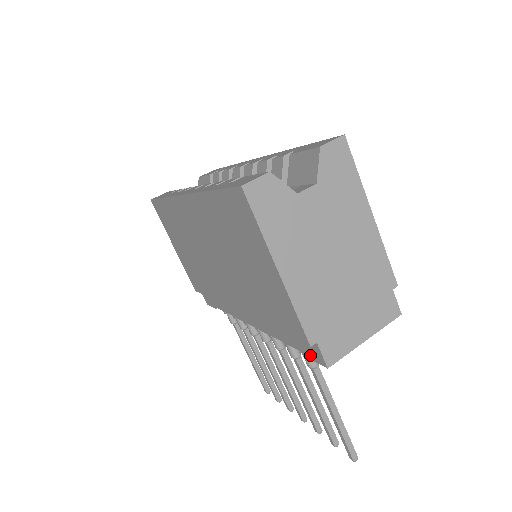
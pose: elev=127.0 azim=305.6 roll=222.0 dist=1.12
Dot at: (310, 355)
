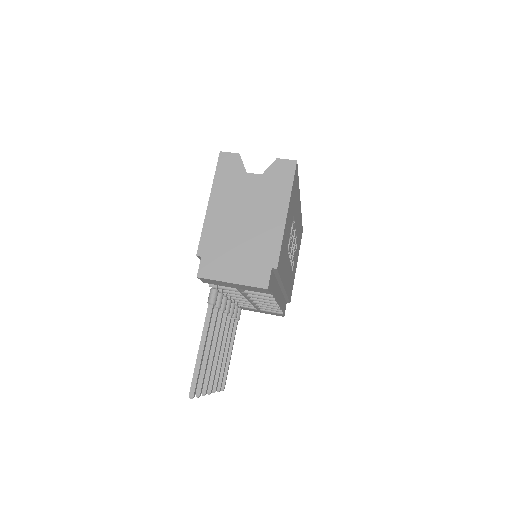
Dot at: occluded
